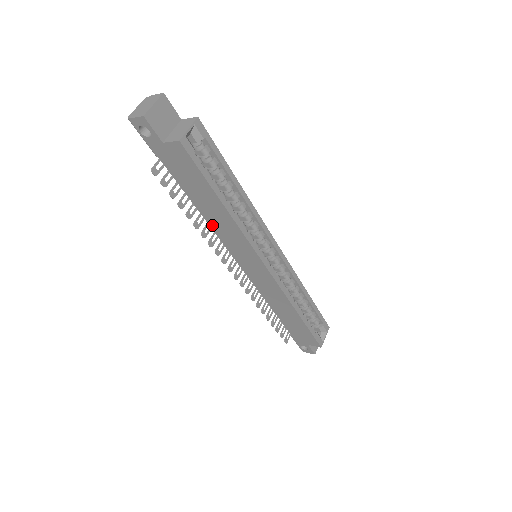
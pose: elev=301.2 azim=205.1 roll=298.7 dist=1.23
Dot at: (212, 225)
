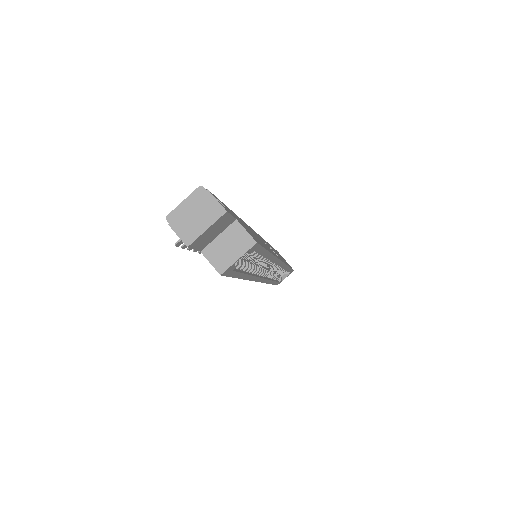
Dot at: occluded
